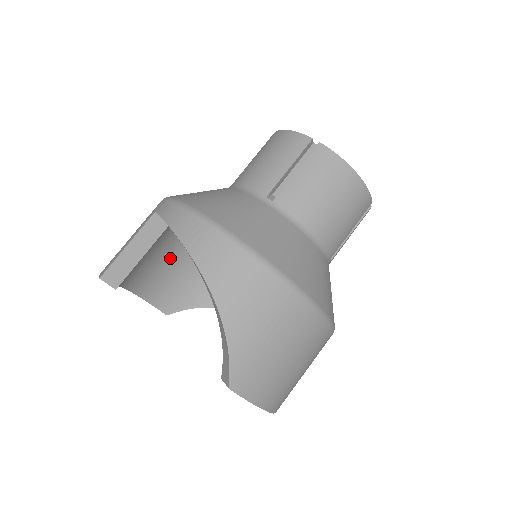
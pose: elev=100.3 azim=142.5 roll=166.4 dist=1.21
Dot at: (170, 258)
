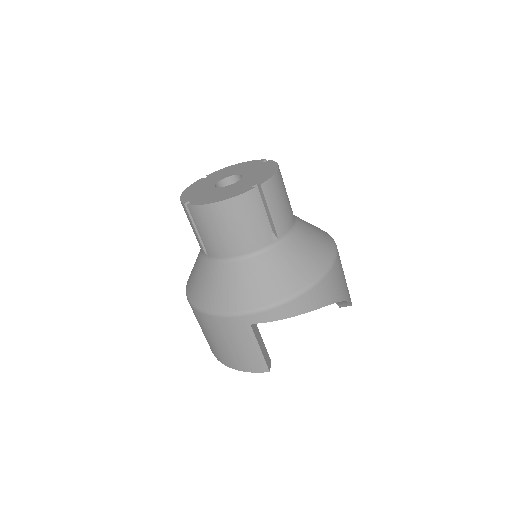
Dot at: occluded
